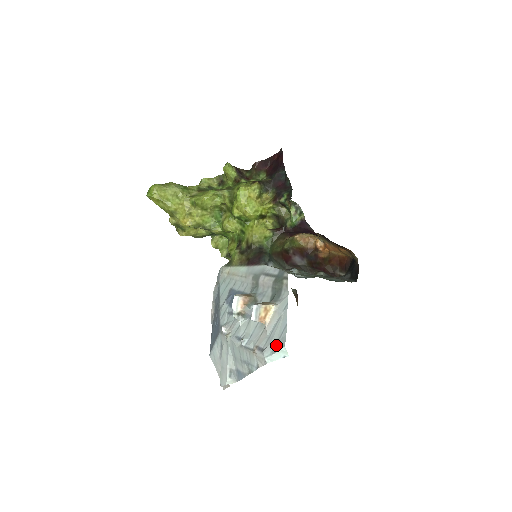
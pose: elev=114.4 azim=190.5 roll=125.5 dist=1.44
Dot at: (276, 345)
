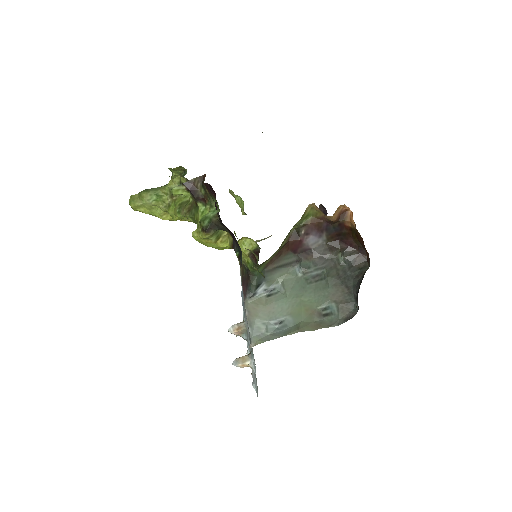
Dot at: (256, 390)
